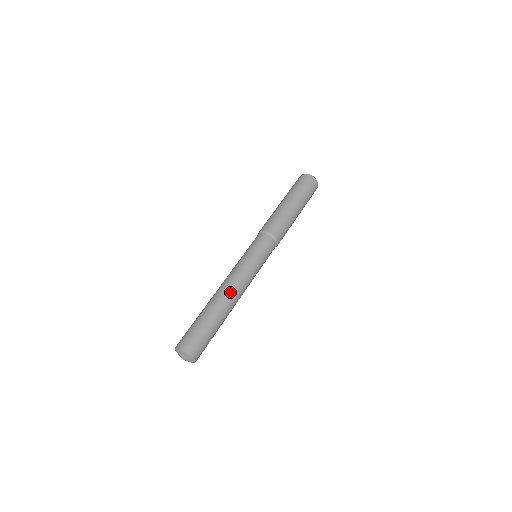
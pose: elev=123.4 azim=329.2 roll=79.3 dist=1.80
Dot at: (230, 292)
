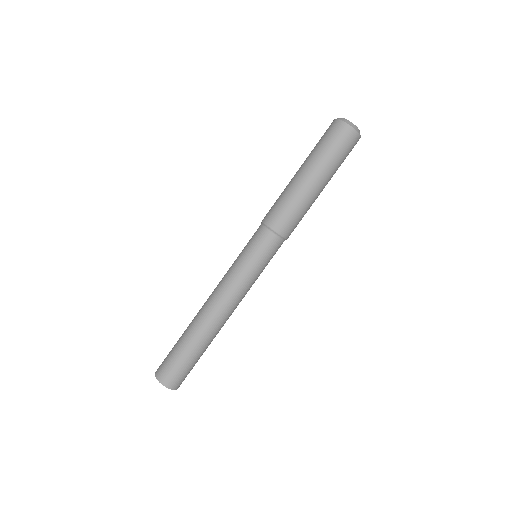
Dot at: occluded
